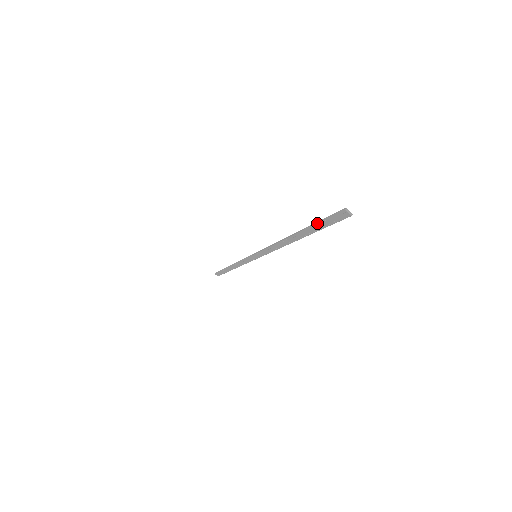
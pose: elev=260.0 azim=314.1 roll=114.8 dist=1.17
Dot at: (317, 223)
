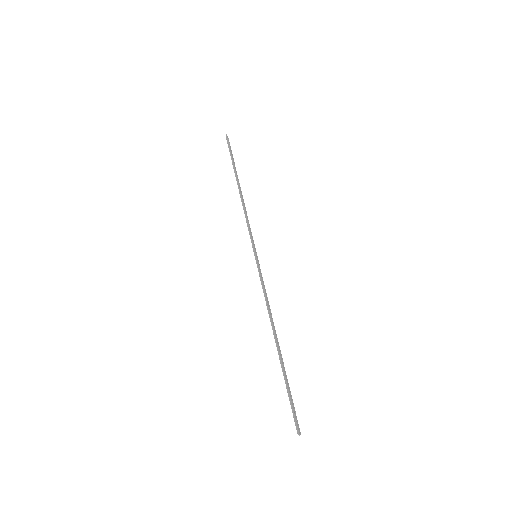
Dot at: (287, 391)
